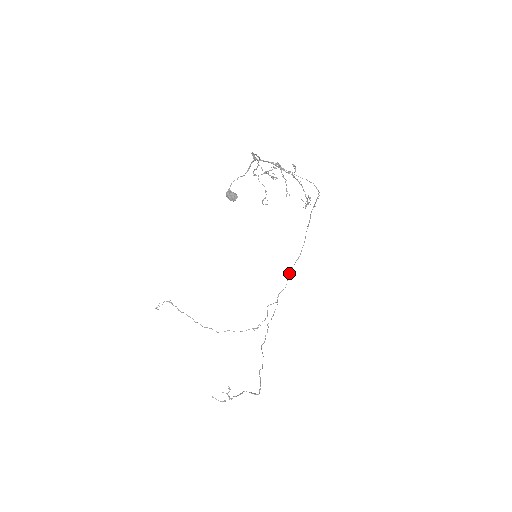
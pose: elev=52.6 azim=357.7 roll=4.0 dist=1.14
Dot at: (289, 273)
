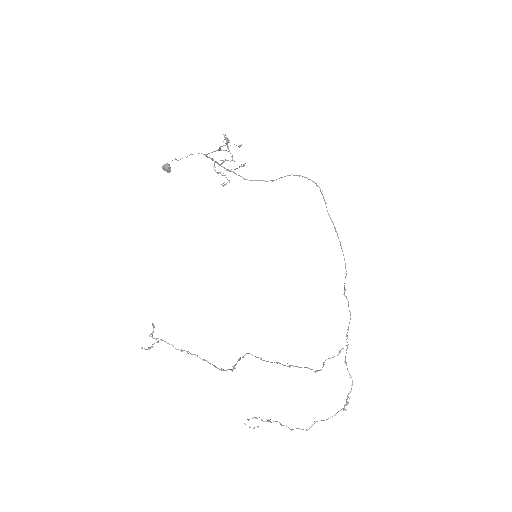
Dot at: (348, 301)
